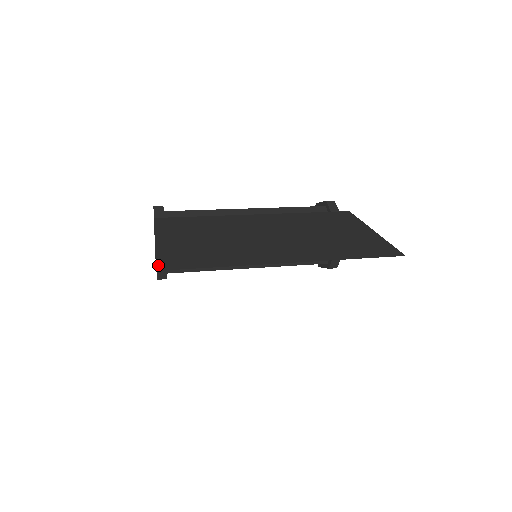
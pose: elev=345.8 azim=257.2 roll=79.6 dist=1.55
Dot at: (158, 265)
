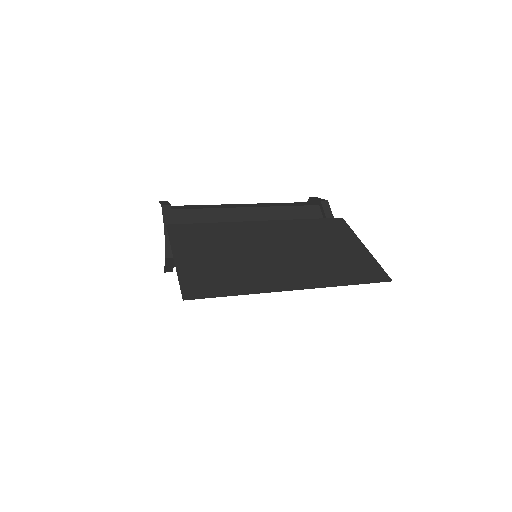
Dot at: (183, 293)
